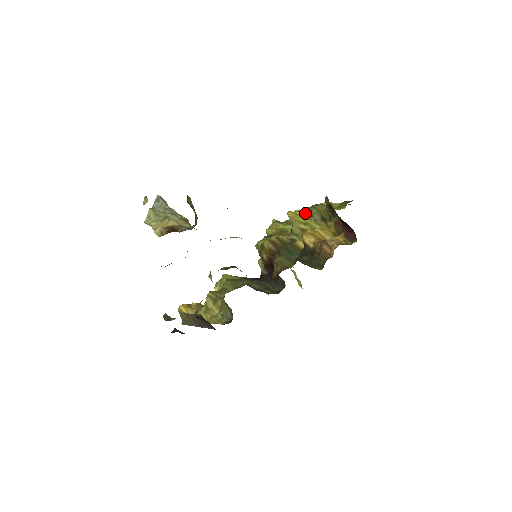
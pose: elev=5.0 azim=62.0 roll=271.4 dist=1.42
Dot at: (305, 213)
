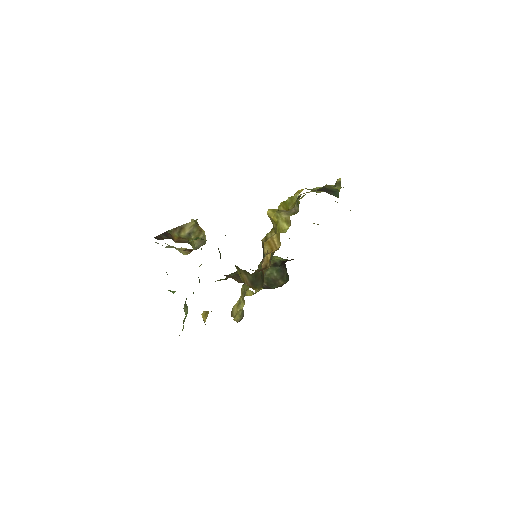
Dot at: occluded
